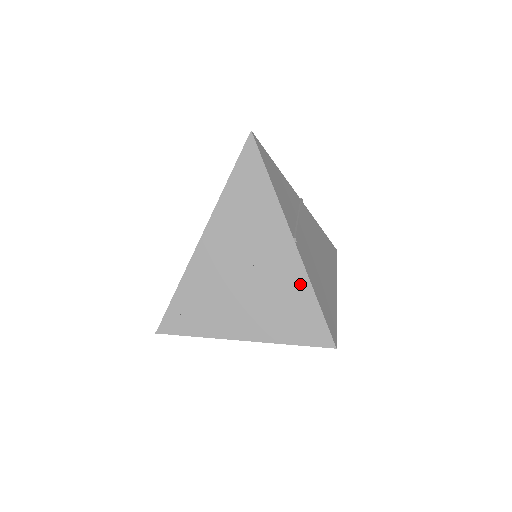
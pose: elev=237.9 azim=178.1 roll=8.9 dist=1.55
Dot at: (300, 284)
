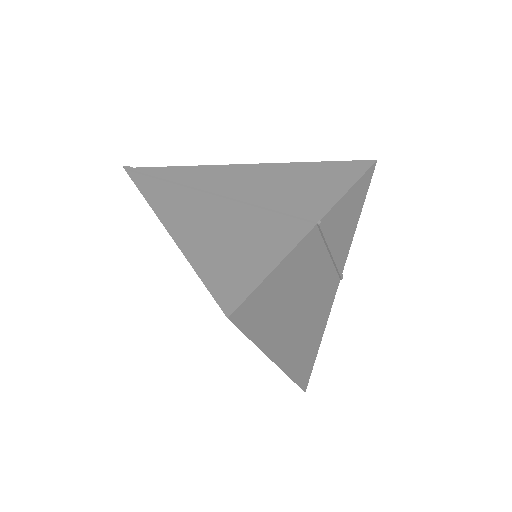
Dot at: (277, 247)
